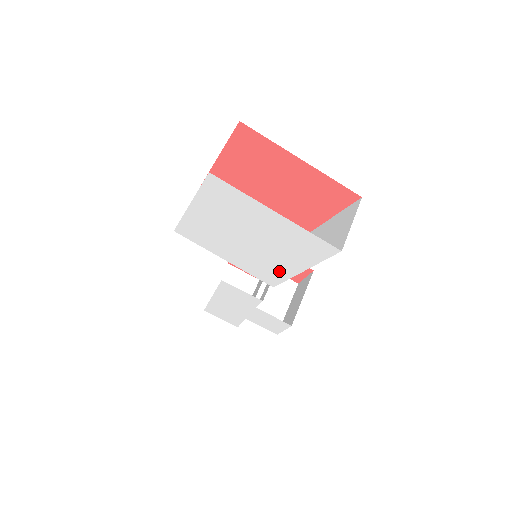
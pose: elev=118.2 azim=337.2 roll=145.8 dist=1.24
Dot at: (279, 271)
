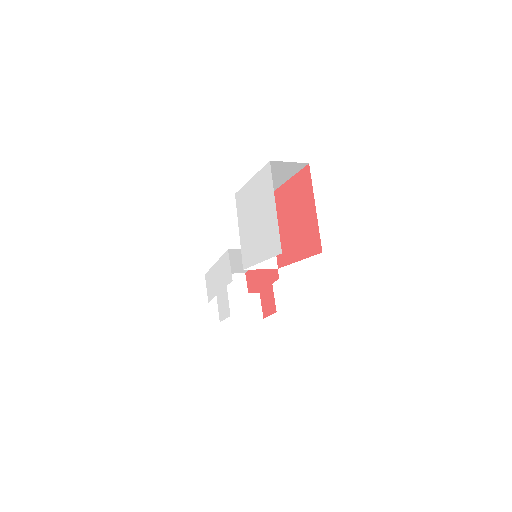
Dot at: (253, 256)
